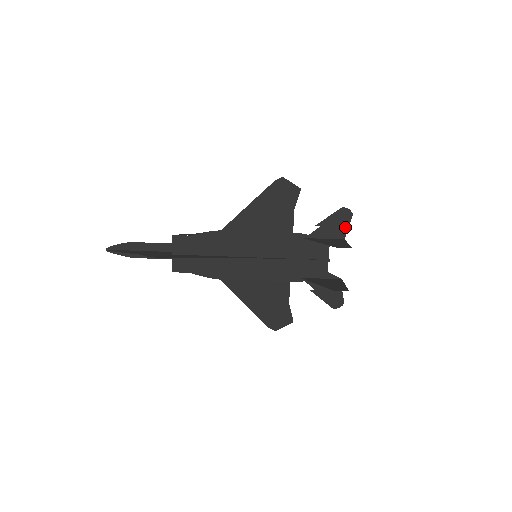
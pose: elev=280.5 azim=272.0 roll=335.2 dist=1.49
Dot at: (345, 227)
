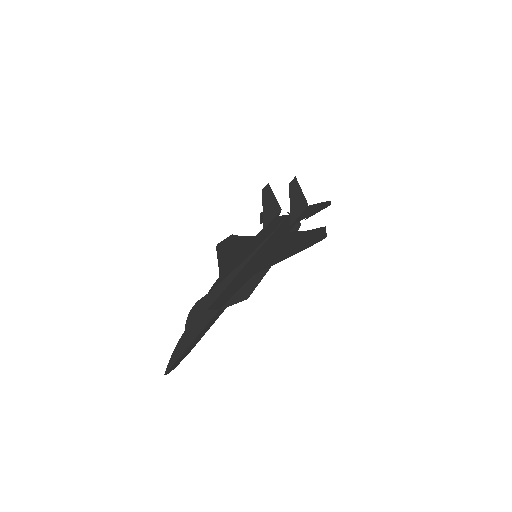
Dot at: occluded
